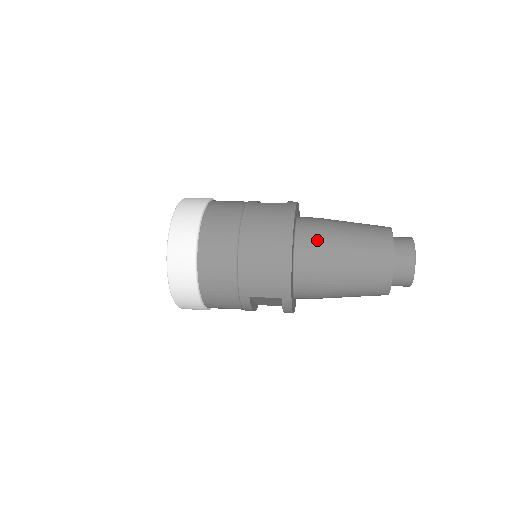
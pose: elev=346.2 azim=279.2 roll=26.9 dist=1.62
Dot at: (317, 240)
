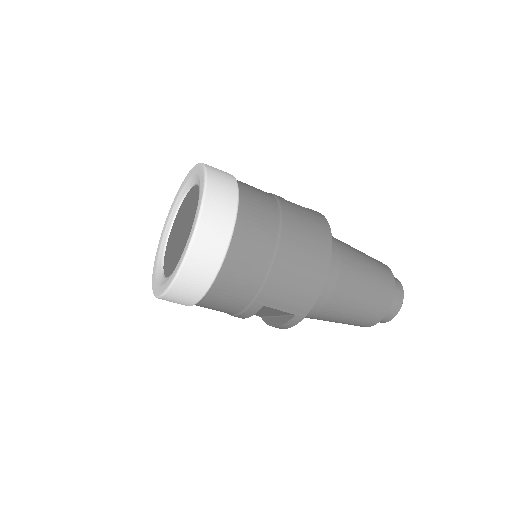
Dot at: (341, 261)
